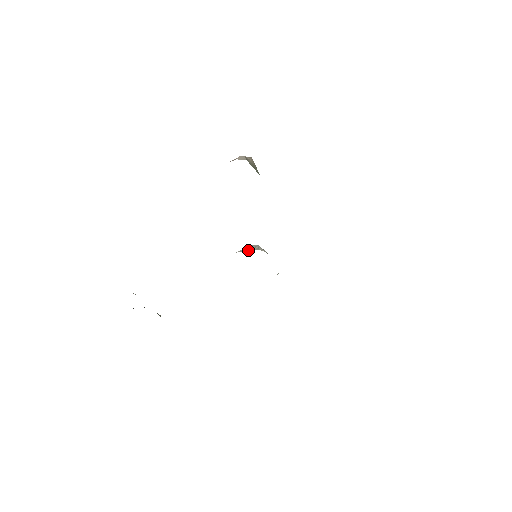
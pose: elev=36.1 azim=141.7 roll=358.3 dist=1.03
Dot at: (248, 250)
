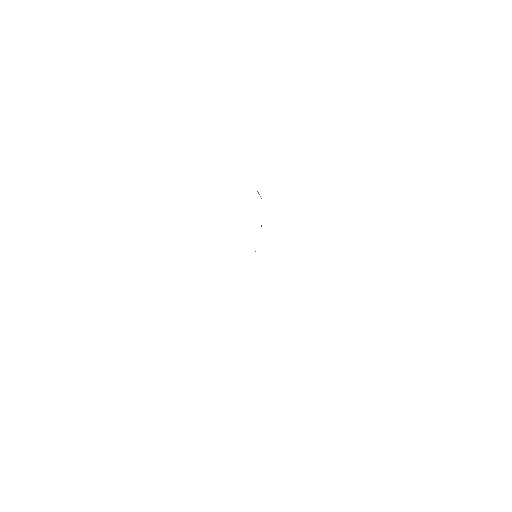
Dot at: occluded
